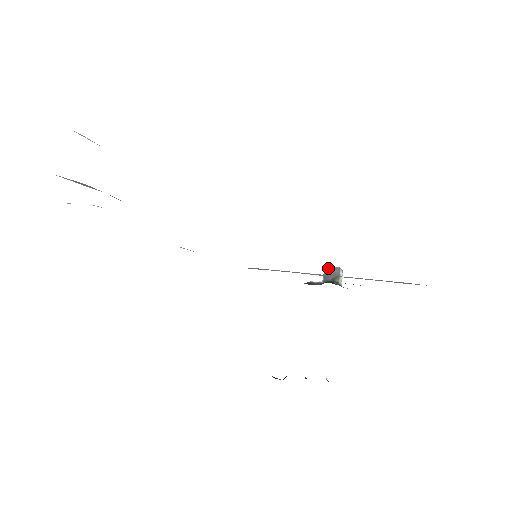
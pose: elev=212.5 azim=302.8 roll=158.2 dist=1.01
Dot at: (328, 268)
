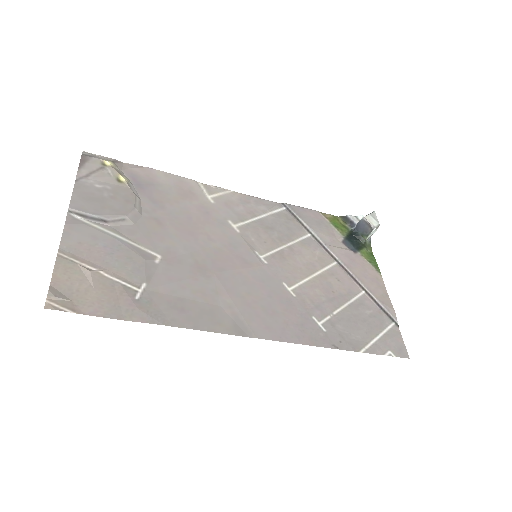
Dot at: (364, 221)
